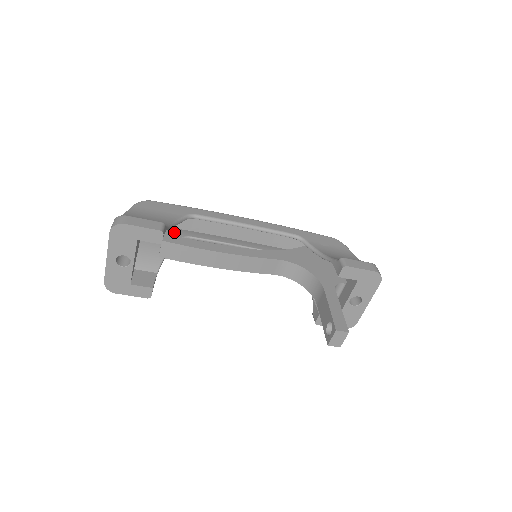
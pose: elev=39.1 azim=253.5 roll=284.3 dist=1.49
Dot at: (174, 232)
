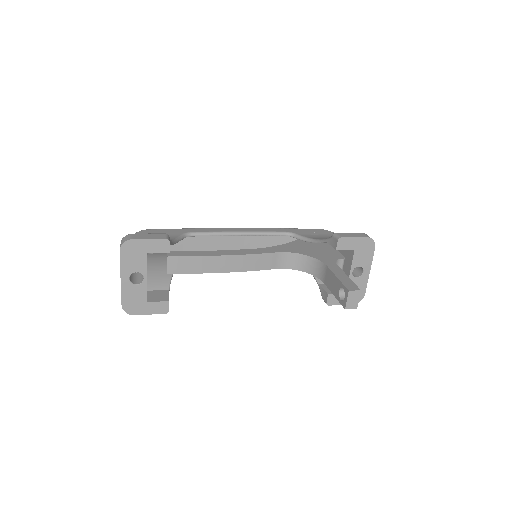
Dot at: occluded
